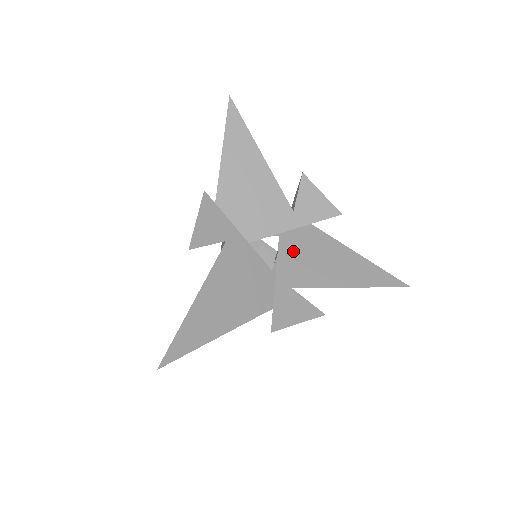
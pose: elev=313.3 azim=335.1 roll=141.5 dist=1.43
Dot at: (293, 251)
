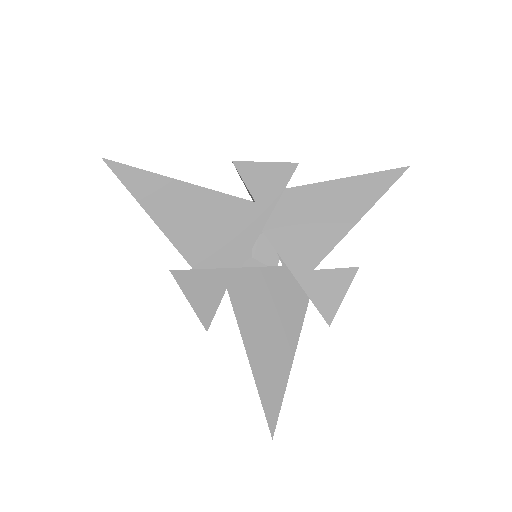
Dot at: (285, 234)
